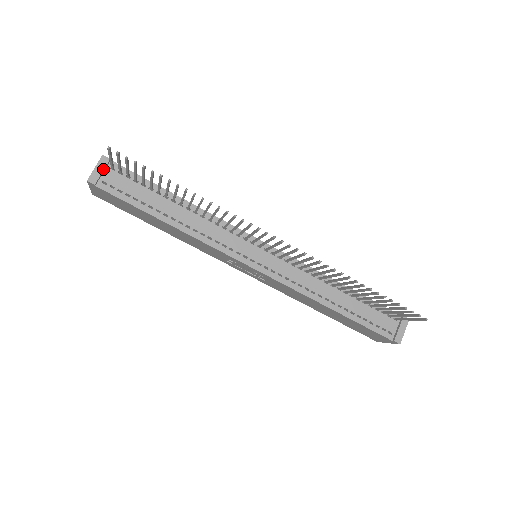
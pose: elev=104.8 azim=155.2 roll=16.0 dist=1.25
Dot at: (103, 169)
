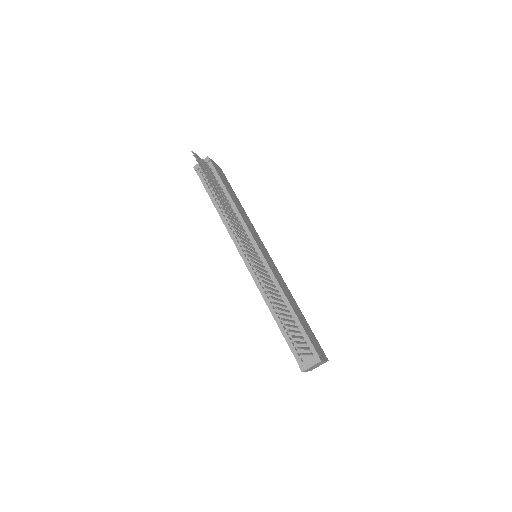
Dot at: occluded
